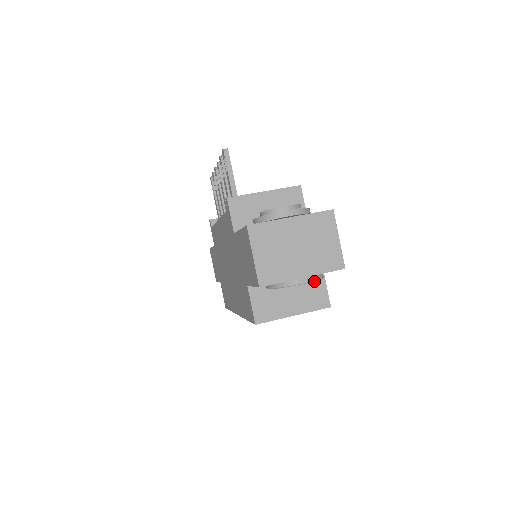
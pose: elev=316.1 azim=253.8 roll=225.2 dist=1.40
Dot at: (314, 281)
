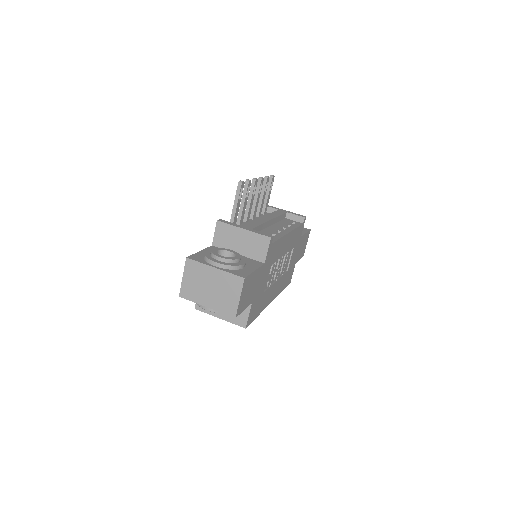
Dot at: occluded
